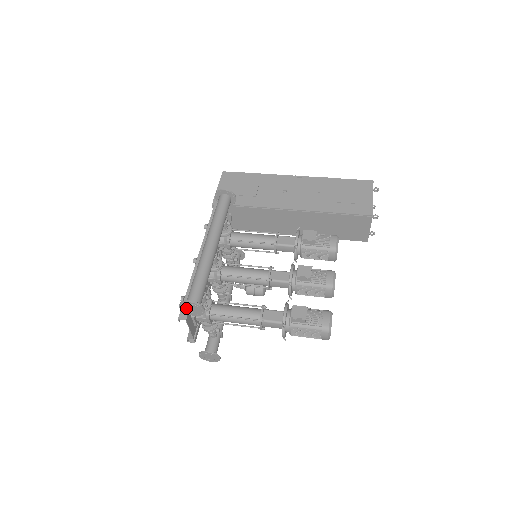
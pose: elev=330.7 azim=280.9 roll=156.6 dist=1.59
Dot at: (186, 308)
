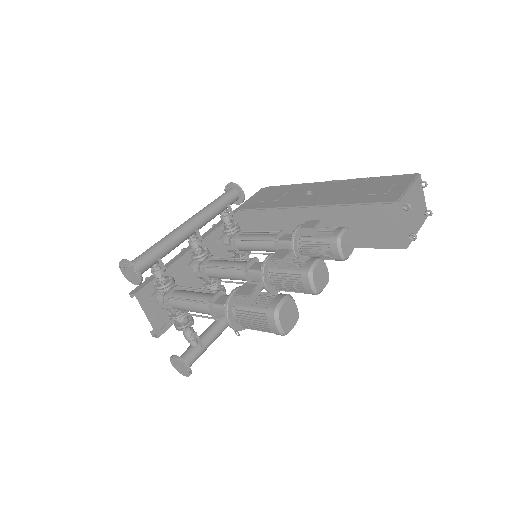
Dot at: (126, 272)
